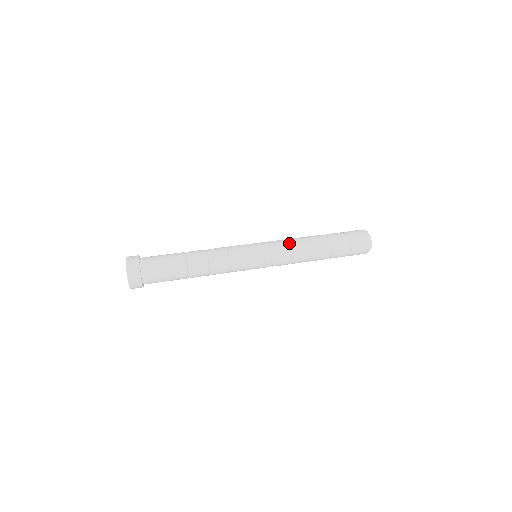
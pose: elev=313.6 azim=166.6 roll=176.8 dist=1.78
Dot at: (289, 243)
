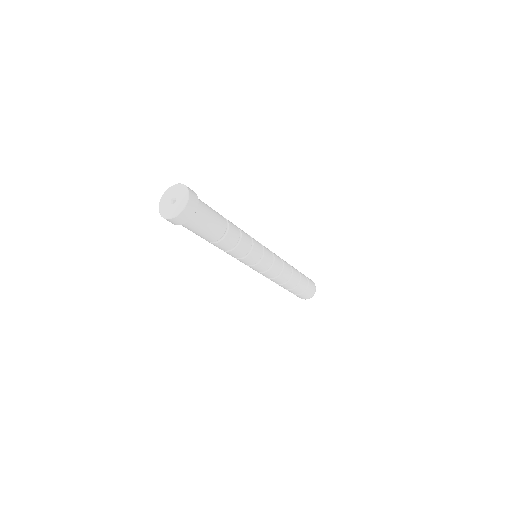
Dot at: (282, 269)
